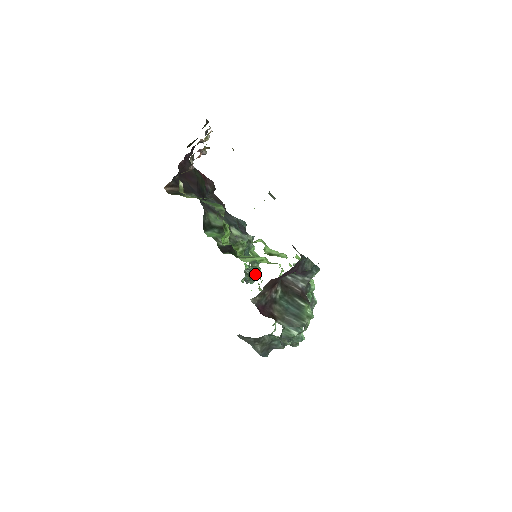
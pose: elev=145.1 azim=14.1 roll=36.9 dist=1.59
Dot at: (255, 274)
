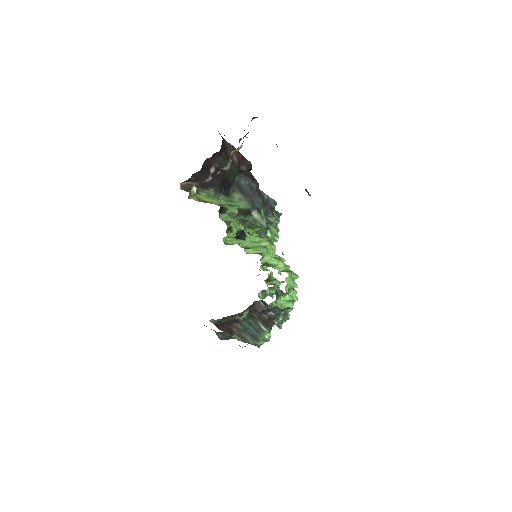
Dot at: occluded
